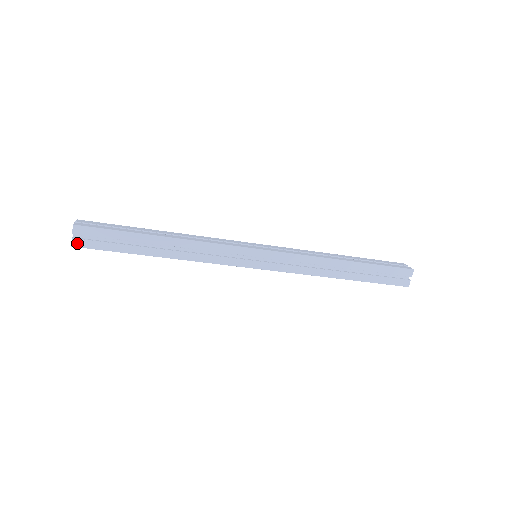
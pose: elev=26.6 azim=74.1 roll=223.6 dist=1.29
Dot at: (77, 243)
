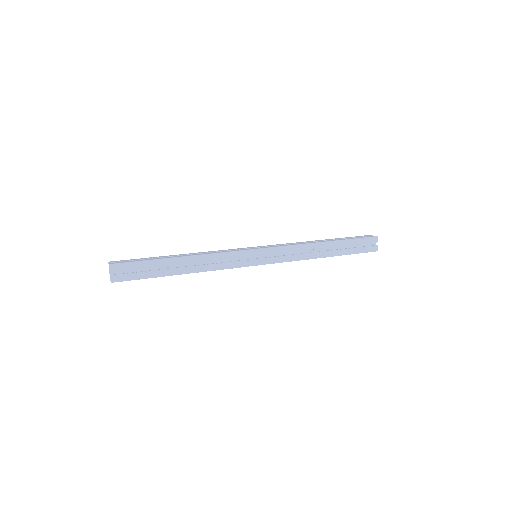
Dot at: (115, 279)
